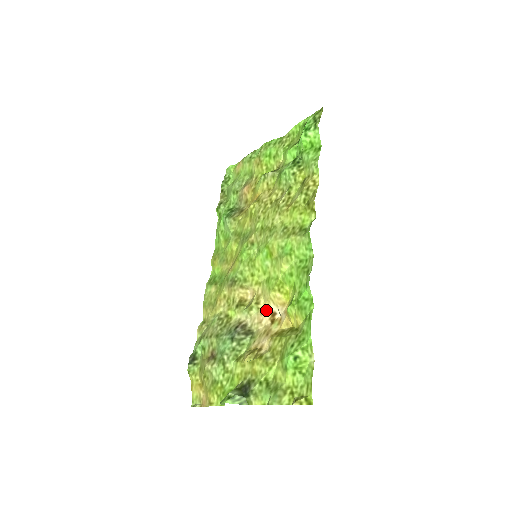
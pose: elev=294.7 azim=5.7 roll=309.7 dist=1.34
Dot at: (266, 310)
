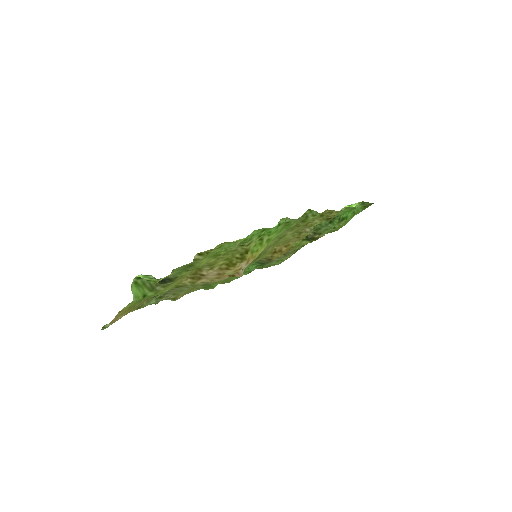
Dot at: occluded
